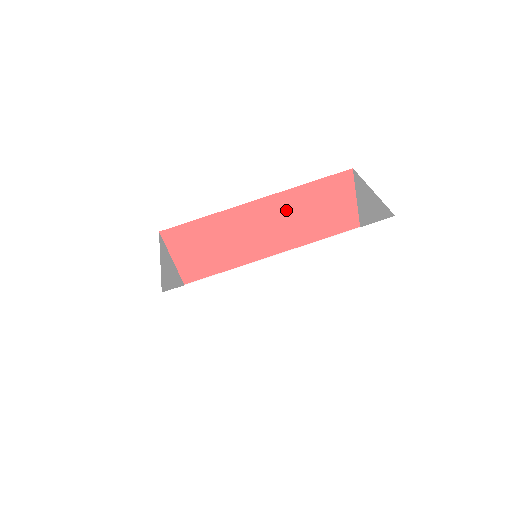
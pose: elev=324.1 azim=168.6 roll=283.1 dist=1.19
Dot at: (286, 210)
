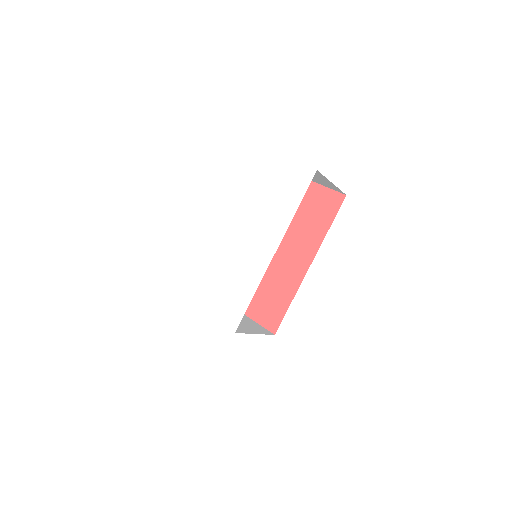
Dot at: (289, 232)
